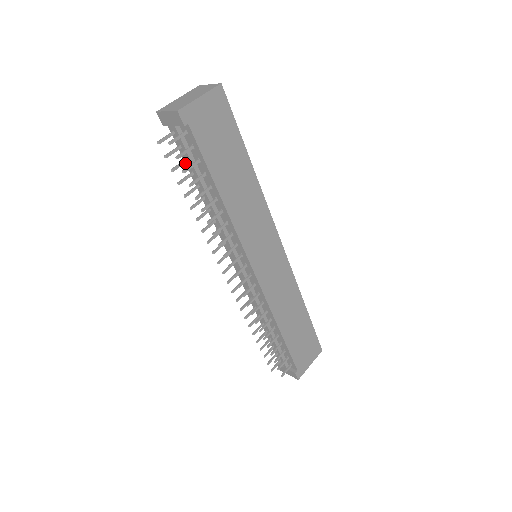
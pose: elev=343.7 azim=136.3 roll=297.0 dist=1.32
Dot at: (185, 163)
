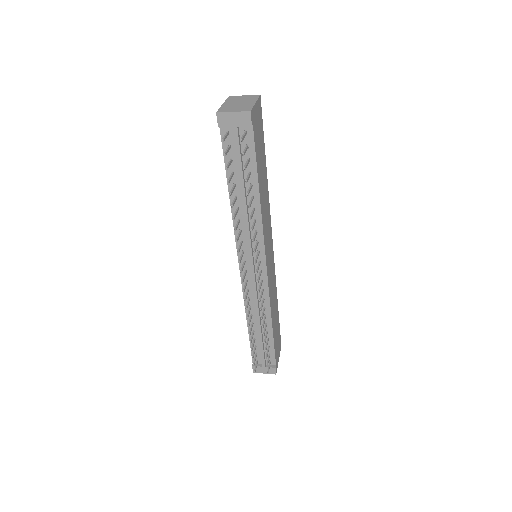
Dot at: (225, 164)
